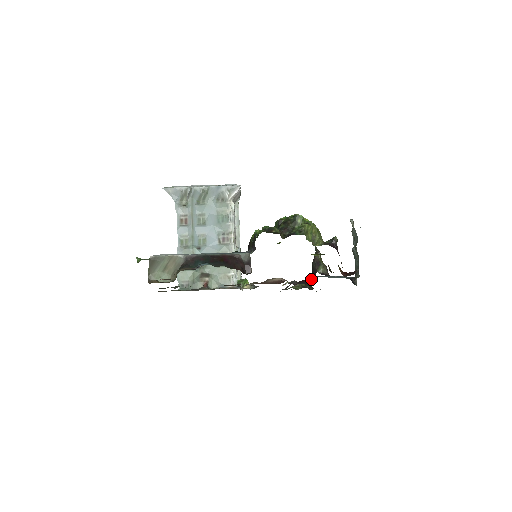
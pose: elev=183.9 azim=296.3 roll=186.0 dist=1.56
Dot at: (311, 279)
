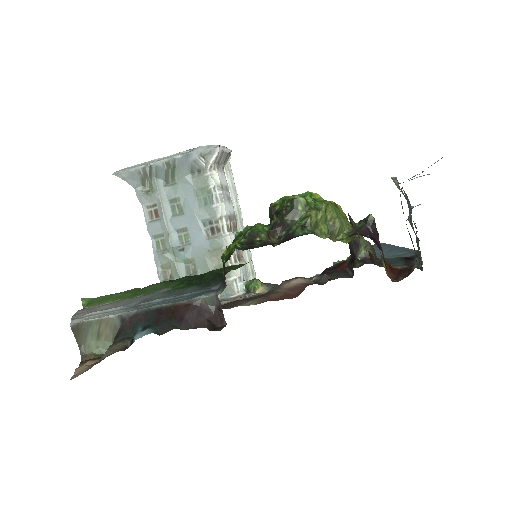
Dot at: (350, 266)
